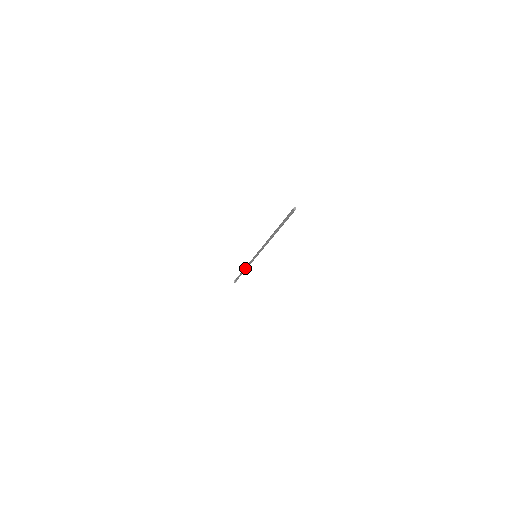
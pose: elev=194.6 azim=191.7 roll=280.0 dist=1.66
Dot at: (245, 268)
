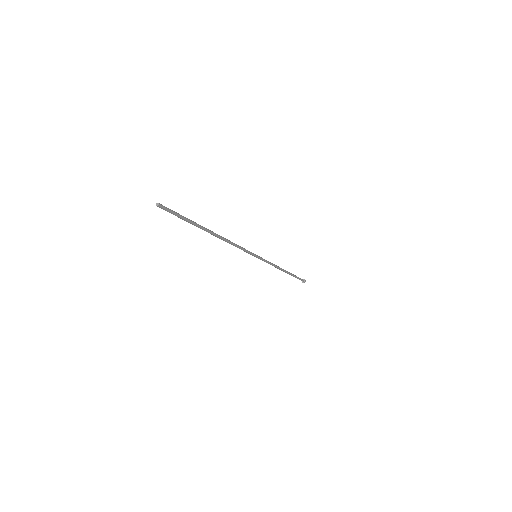
Dot at: occluded
